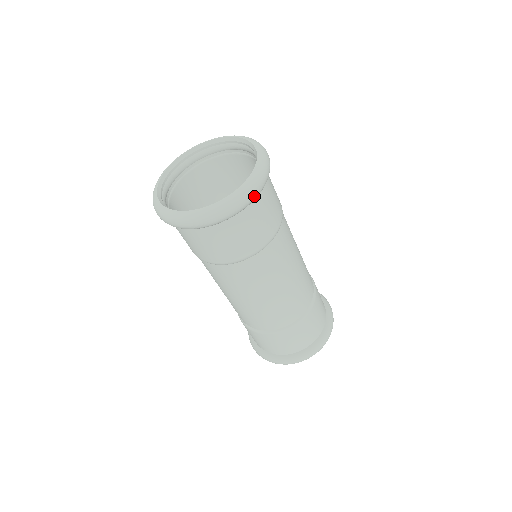
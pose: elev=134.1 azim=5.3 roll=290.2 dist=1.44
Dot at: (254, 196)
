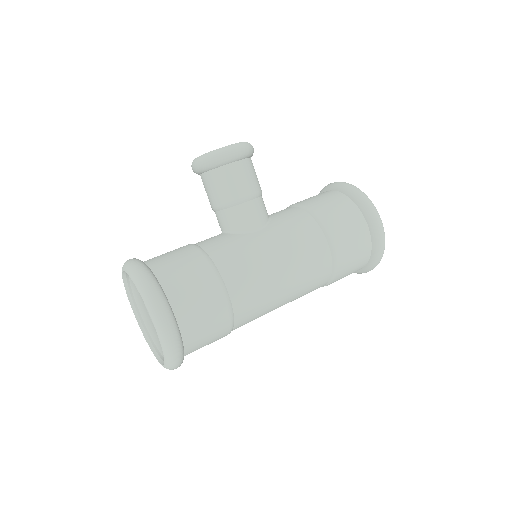
Dot at: (180, 361)
